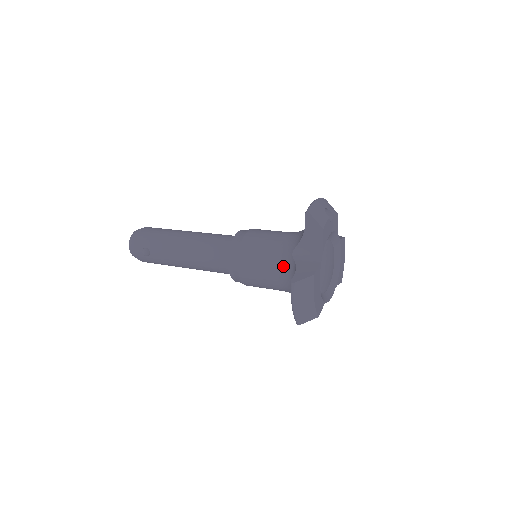
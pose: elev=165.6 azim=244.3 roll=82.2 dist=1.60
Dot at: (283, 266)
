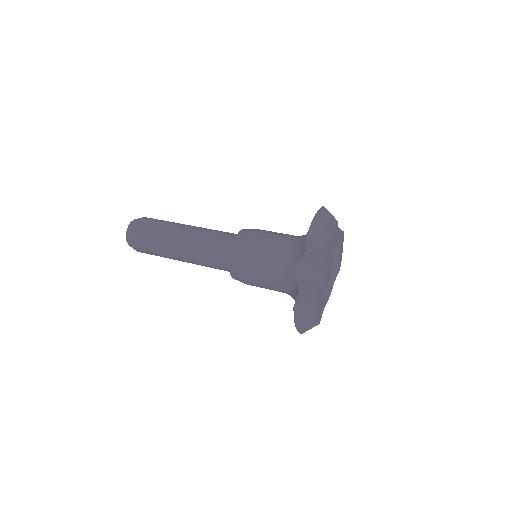
Dot at: (284, 279)
